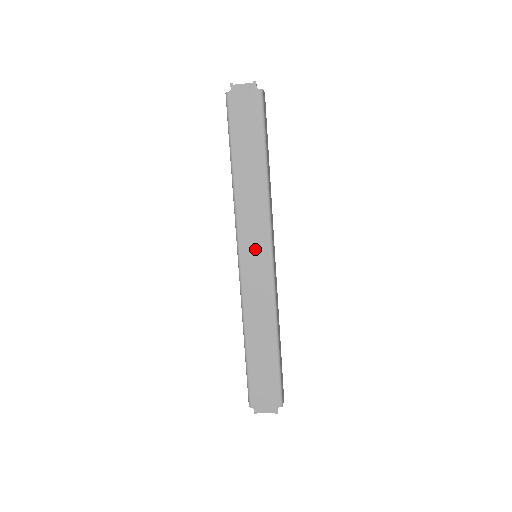
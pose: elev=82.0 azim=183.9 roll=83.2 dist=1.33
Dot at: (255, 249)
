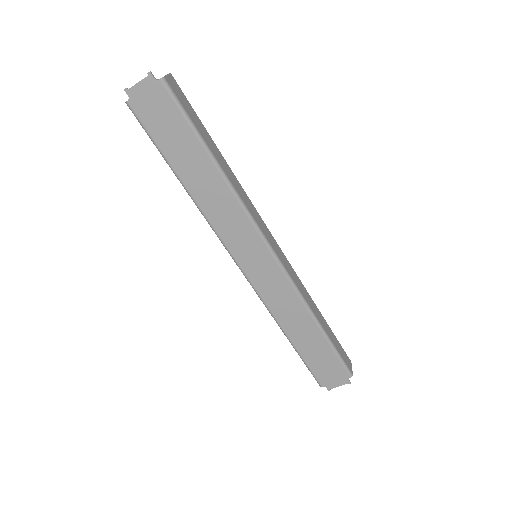
Dot at: (251, 252)
